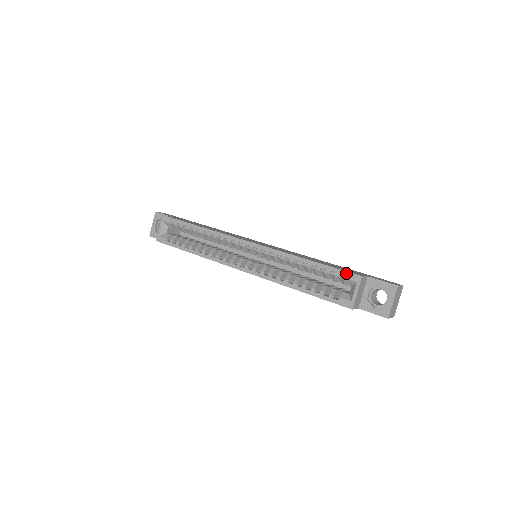
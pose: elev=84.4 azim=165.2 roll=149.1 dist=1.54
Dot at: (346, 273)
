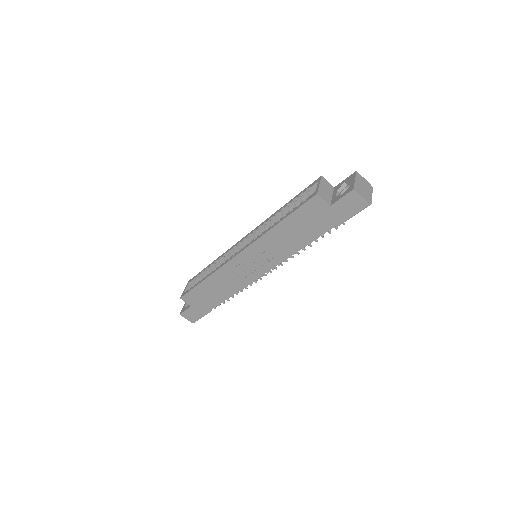
Dot at: (310, 185)
